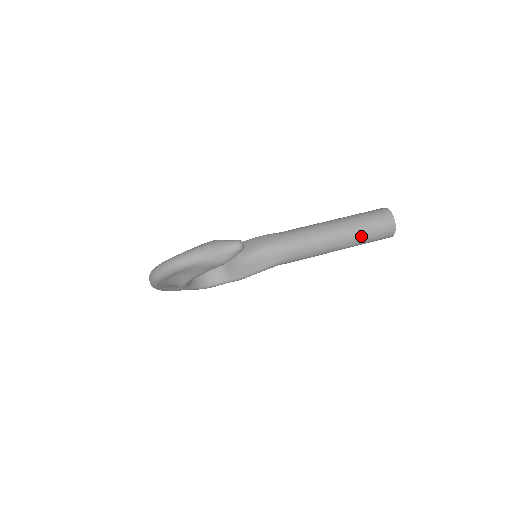
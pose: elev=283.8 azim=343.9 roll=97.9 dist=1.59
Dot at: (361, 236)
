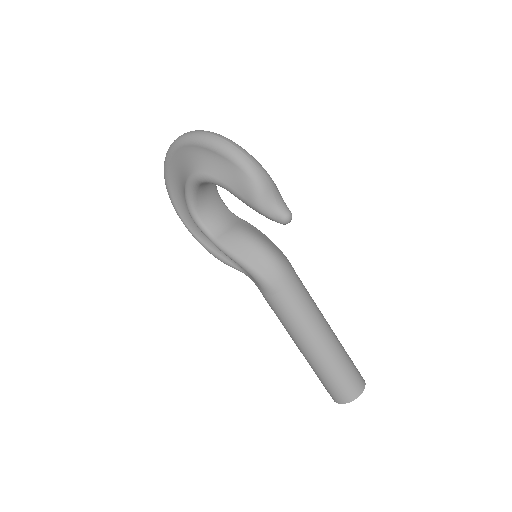
Dot at: (331, 365)
